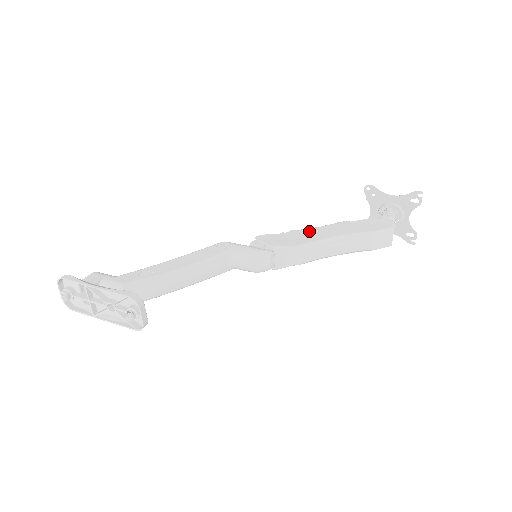
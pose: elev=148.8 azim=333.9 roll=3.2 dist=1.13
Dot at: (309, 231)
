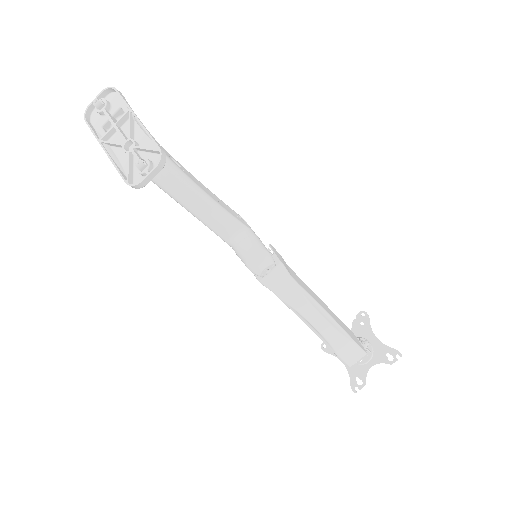
Dot at: (307, 286)
